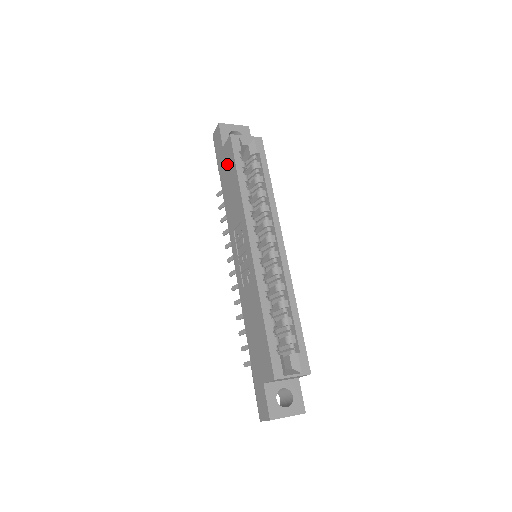
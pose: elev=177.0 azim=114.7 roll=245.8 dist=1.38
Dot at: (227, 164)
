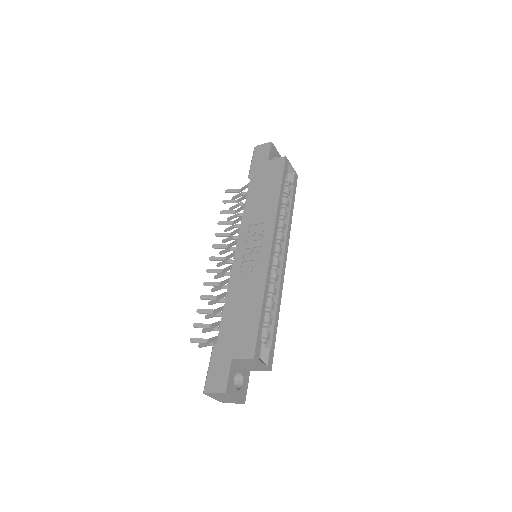
Dot at: (269, 174)
